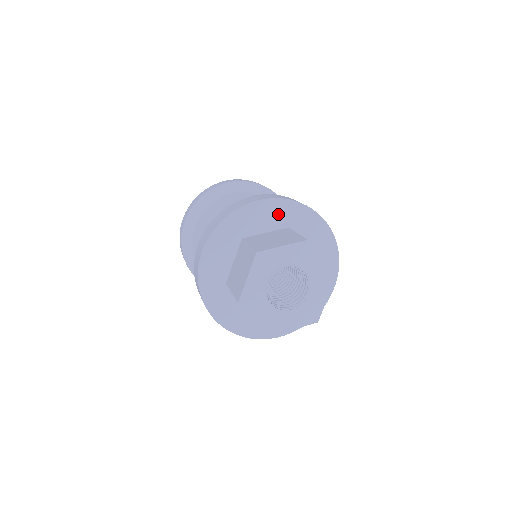
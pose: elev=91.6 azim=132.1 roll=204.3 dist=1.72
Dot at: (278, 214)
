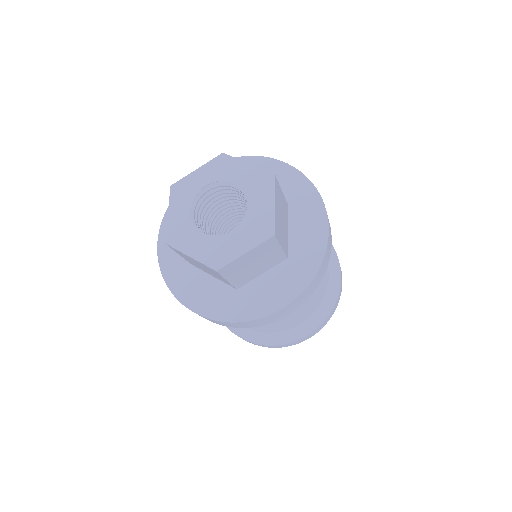
Dot at: occluded
